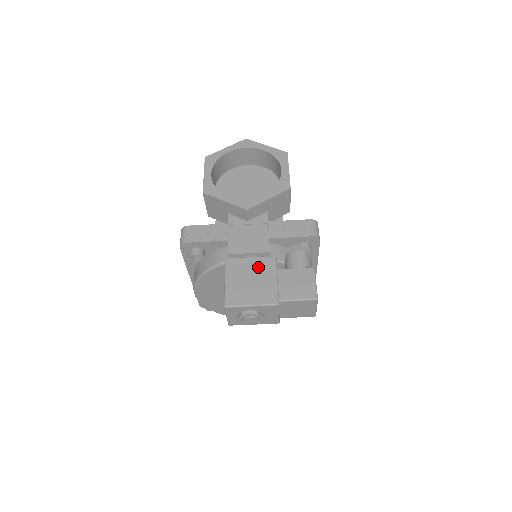
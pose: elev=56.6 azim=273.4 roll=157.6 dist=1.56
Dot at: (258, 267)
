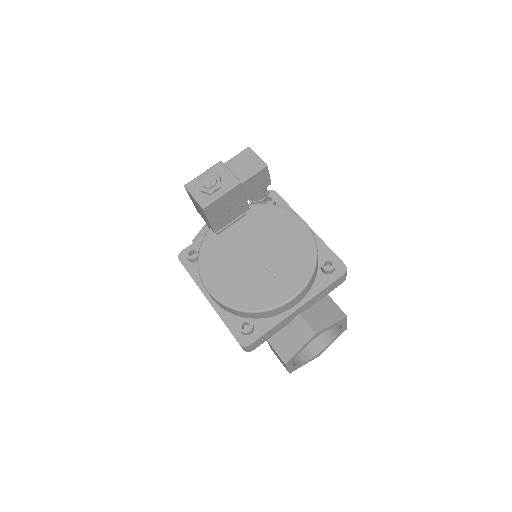
Dot at: occluded
